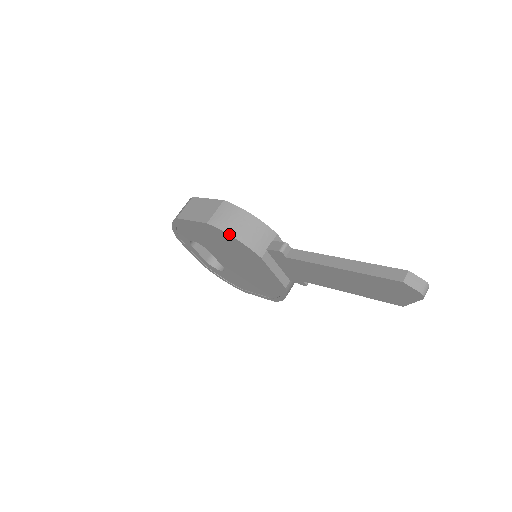
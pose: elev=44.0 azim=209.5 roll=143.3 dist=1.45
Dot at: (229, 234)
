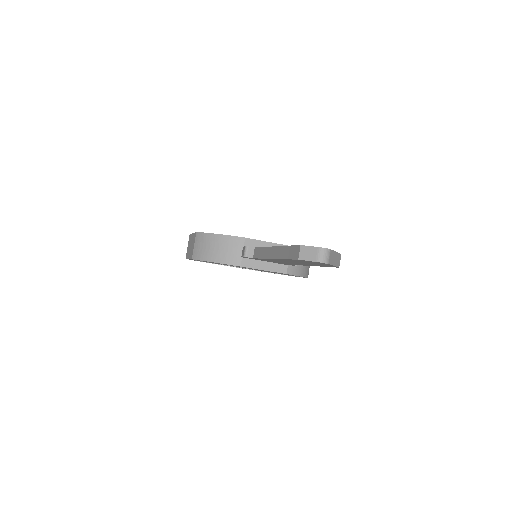
Dot at: (207, 261)
